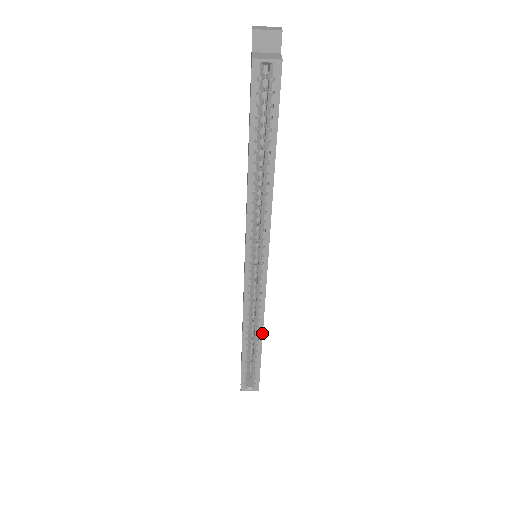
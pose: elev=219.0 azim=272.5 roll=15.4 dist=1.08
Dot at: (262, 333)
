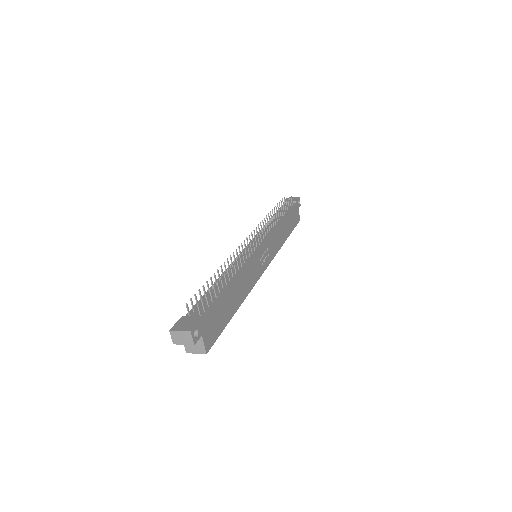
Dot at: occluded
